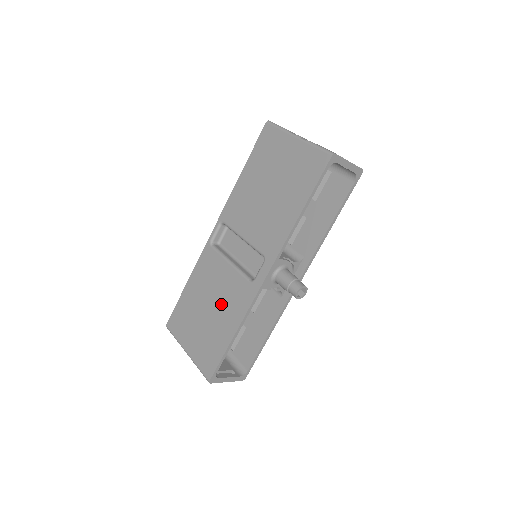
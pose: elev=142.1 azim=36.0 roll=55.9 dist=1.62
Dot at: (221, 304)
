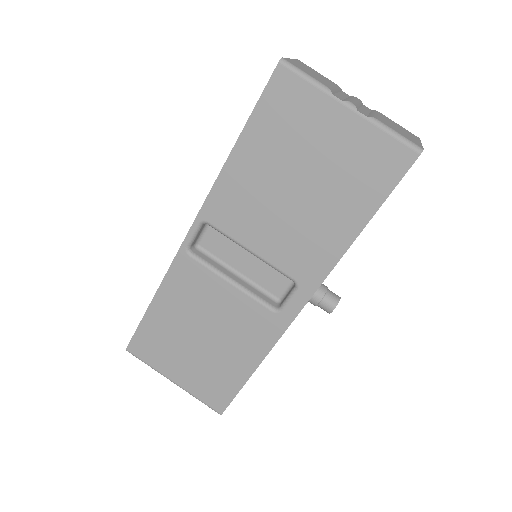
Dot at: (225, 334)
